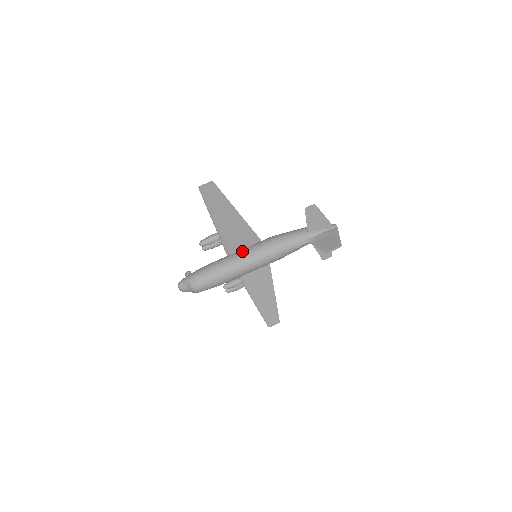
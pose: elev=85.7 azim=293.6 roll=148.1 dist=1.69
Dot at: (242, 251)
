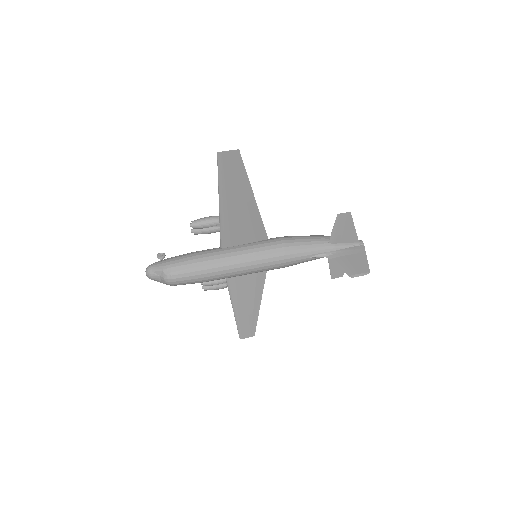
Dot at: (242, 246)
